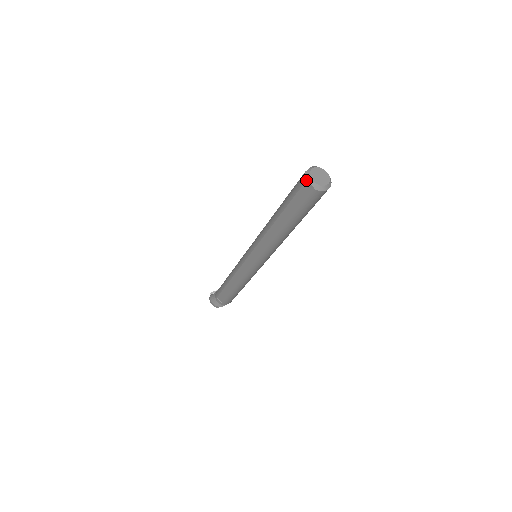
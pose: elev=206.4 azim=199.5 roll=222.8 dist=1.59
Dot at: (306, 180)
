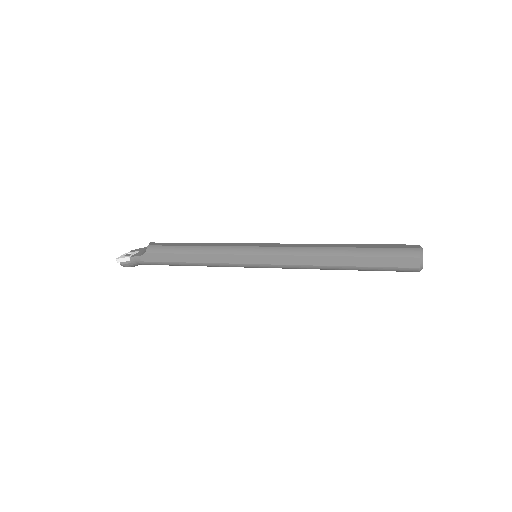
Dot at: occluded
